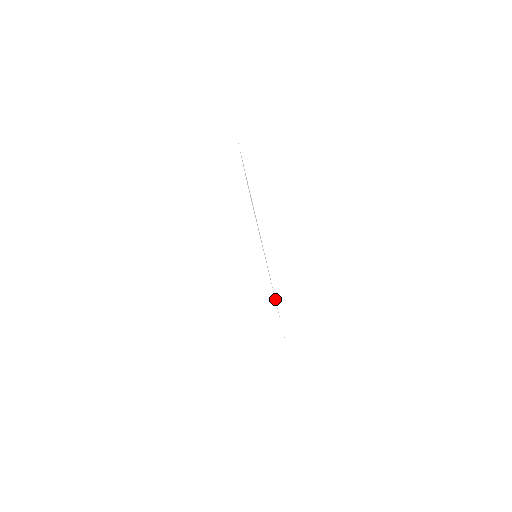
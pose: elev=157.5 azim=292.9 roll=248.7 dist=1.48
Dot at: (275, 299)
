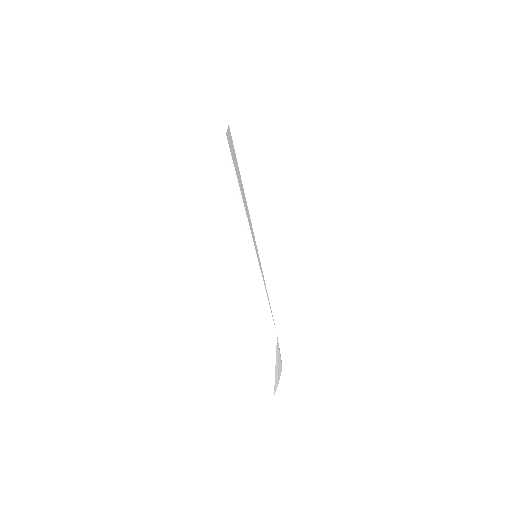
Dot at: (267, 294)
